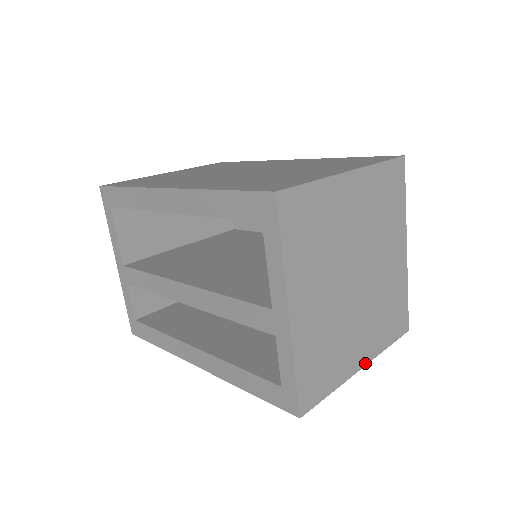
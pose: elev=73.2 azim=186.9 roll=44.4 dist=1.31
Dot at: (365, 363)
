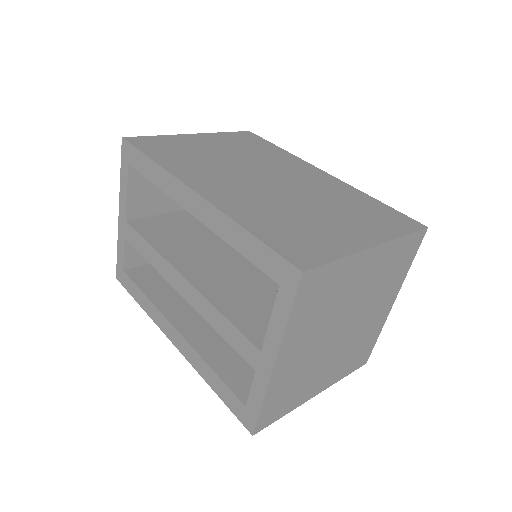
Dot at: (321, 391)
